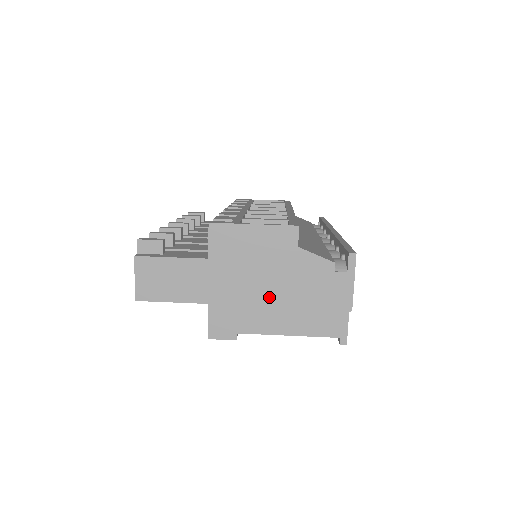
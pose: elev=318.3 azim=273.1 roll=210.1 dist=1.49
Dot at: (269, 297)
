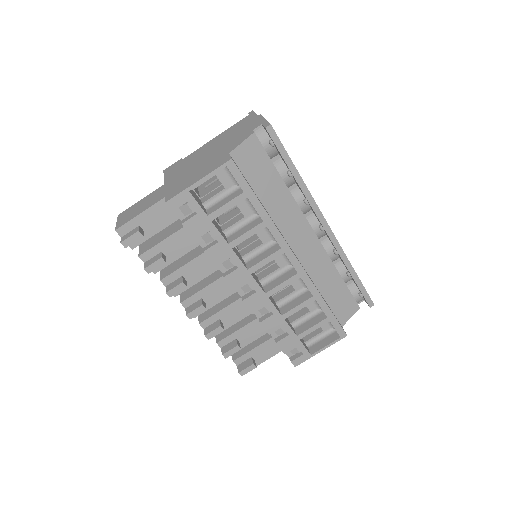
Dot at: occluded
